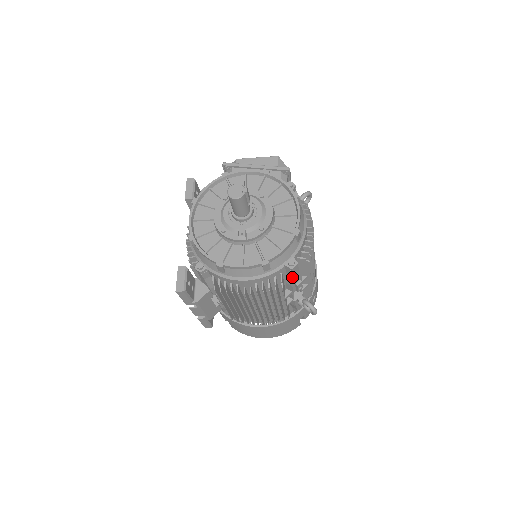
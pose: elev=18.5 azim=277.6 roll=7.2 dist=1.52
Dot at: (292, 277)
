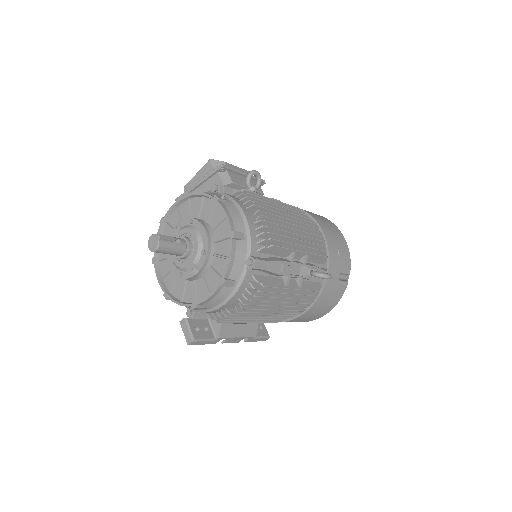
Dot at: (266, 271)
